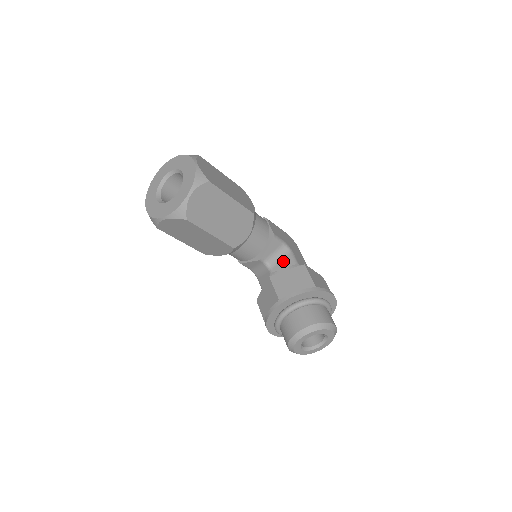
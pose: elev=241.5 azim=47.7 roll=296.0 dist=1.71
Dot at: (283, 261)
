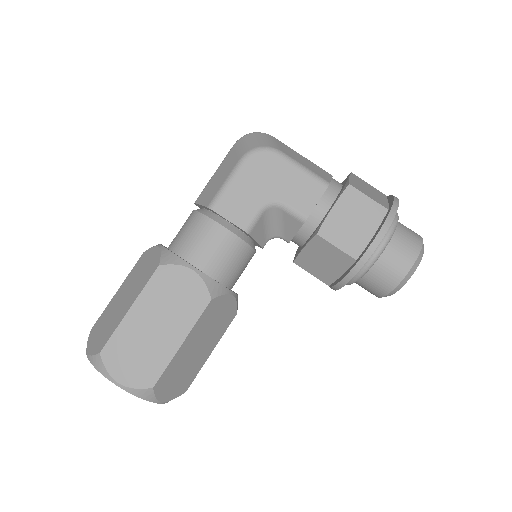
Dot at: (286, 225)
